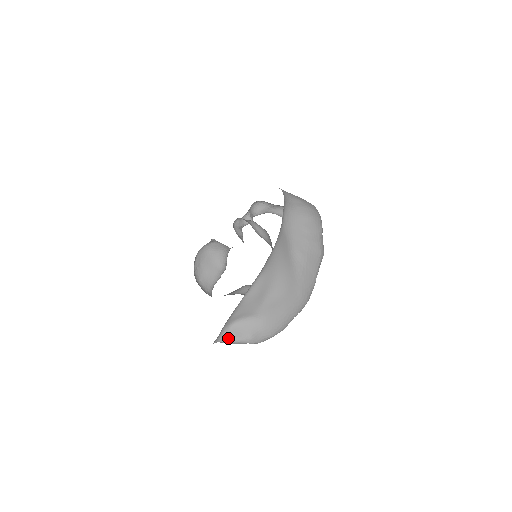
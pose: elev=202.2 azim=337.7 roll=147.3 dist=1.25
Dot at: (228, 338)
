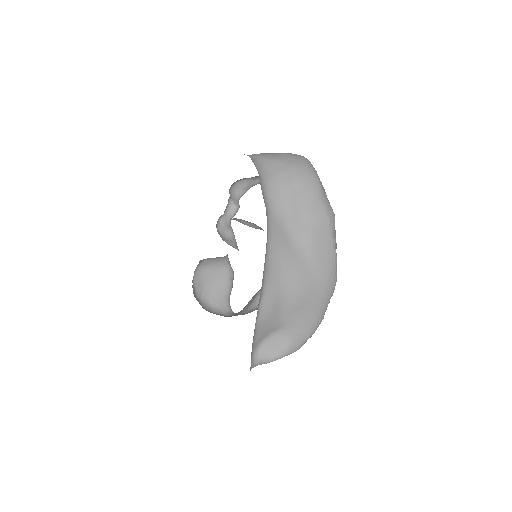
Dot at: (263, 361)
